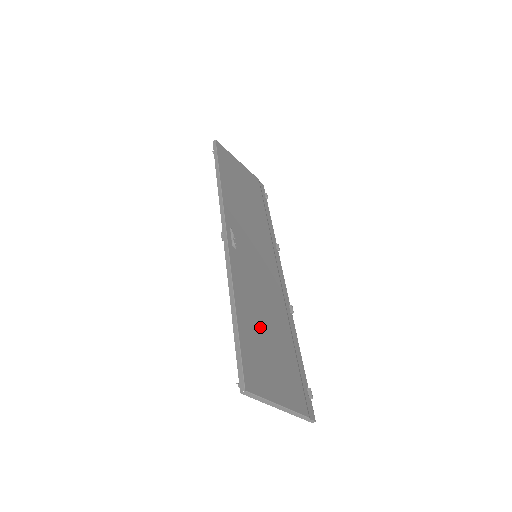
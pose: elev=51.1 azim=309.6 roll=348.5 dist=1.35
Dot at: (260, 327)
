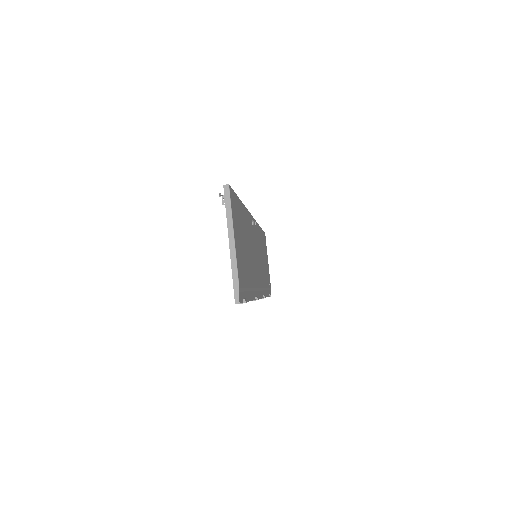
Dot at: (244, 234)
